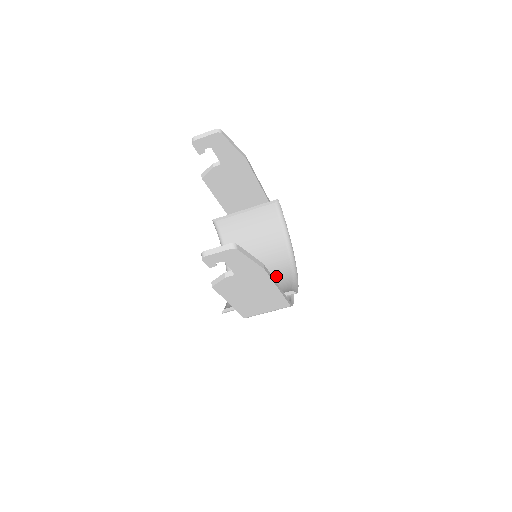
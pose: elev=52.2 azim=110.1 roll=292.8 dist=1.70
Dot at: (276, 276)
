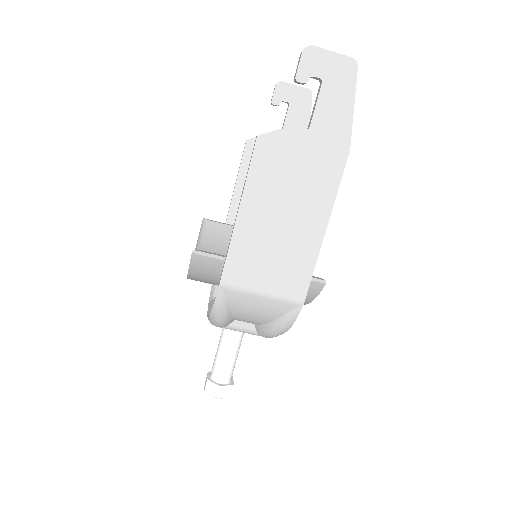
Dot at: occluded
